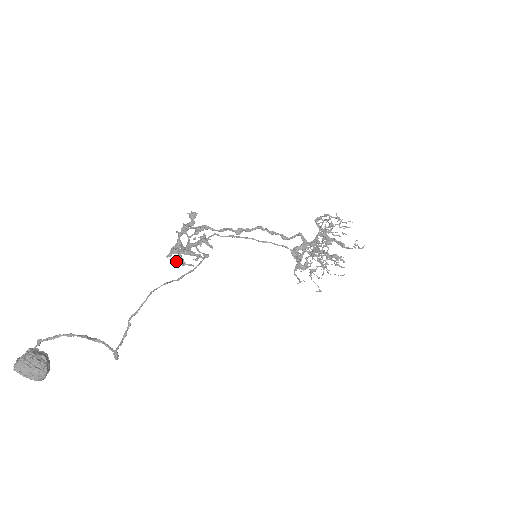
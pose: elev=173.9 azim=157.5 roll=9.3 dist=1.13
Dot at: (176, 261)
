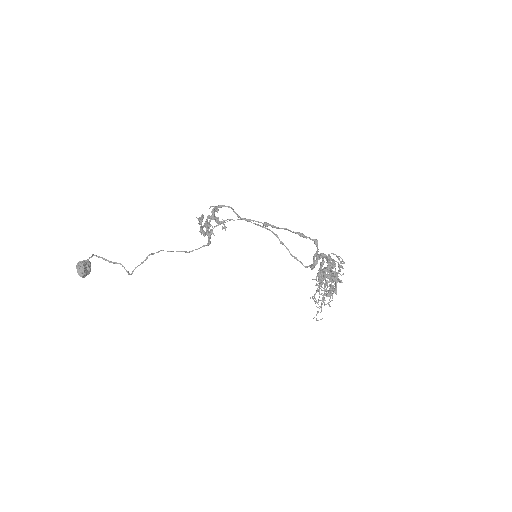
Dot at: (207, 222)
